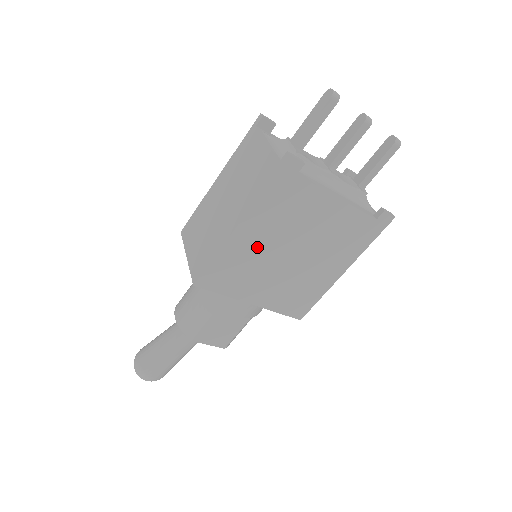
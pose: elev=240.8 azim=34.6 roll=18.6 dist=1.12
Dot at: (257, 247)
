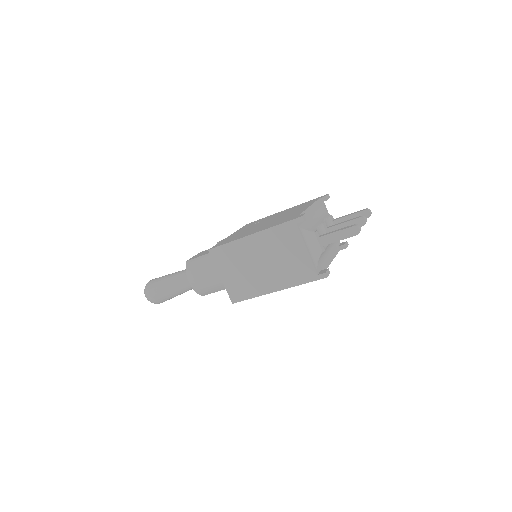
Dot at: occluded
